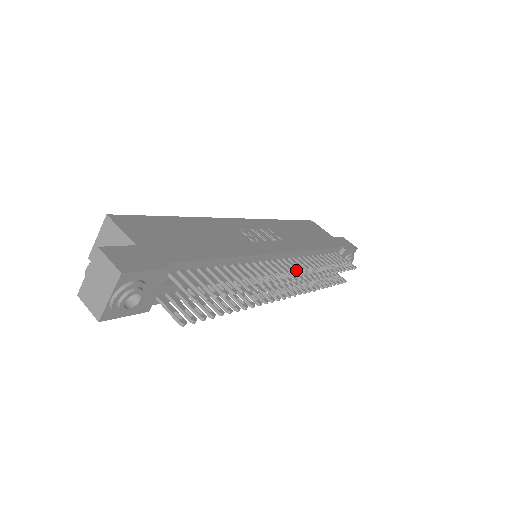
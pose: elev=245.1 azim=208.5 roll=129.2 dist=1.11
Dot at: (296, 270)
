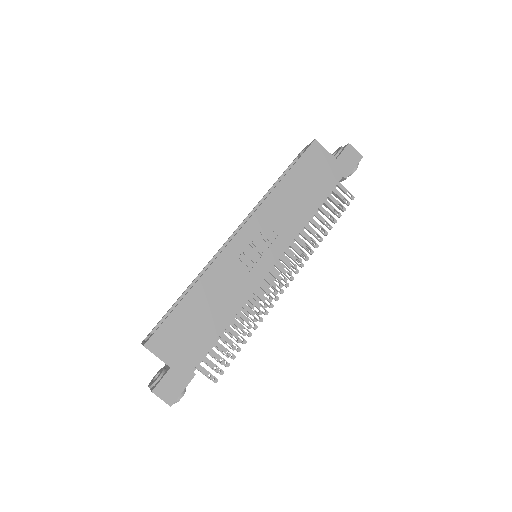
Dot at: (289, 268)
